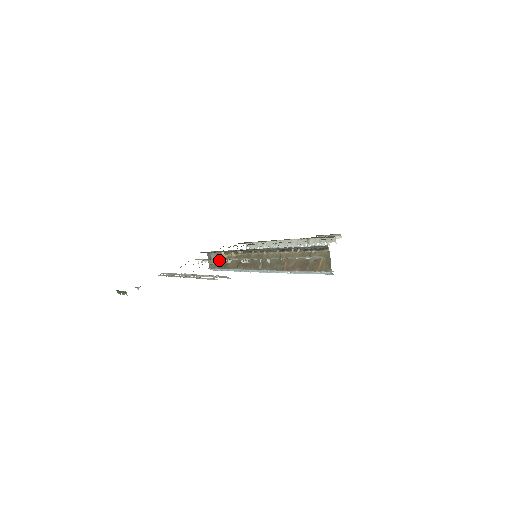
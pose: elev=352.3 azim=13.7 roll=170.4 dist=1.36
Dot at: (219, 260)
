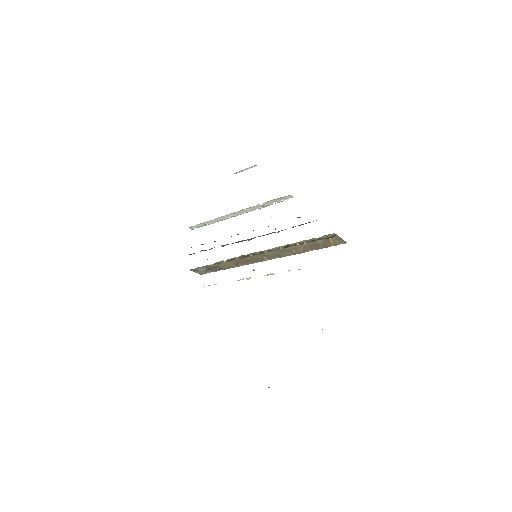
Dot at: (209, 268)
